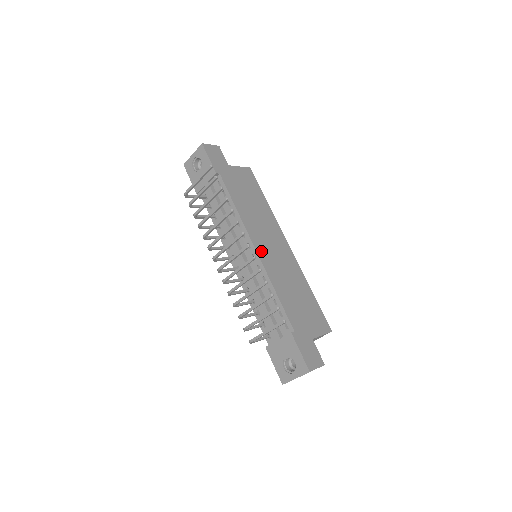
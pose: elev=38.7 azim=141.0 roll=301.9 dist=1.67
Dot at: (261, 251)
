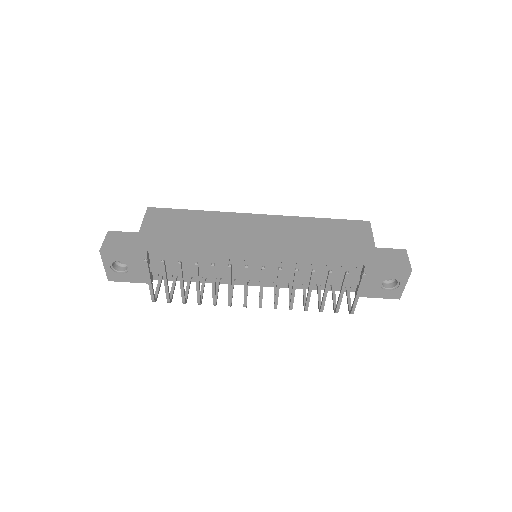
Dot at: (261, 251)
